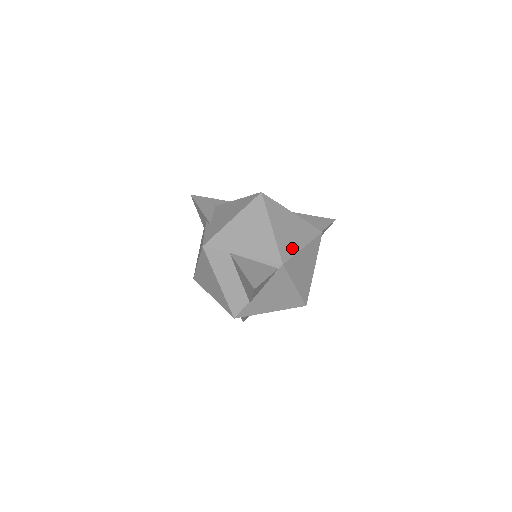
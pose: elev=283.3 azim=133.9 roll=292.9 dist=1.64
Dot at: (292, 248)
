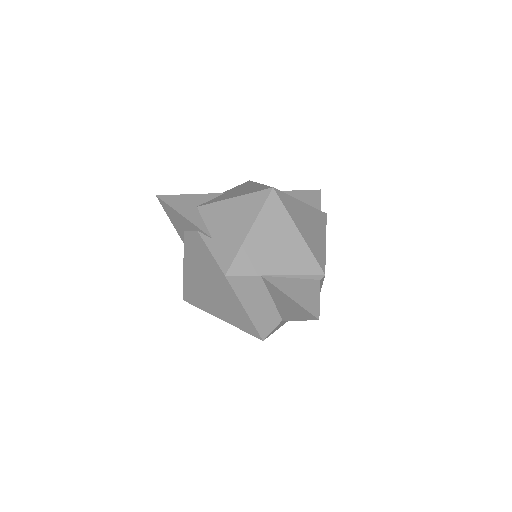
Dot at: (321, 249)
